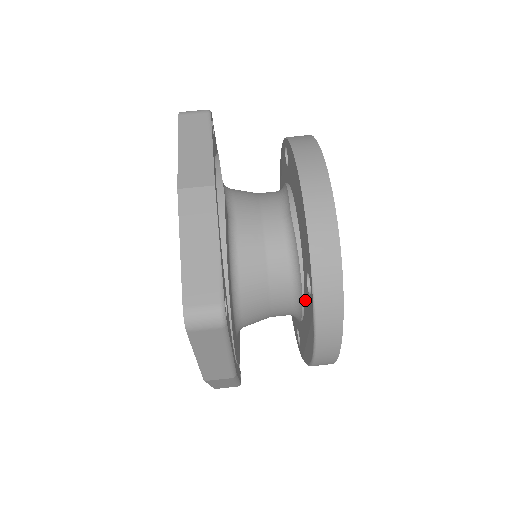
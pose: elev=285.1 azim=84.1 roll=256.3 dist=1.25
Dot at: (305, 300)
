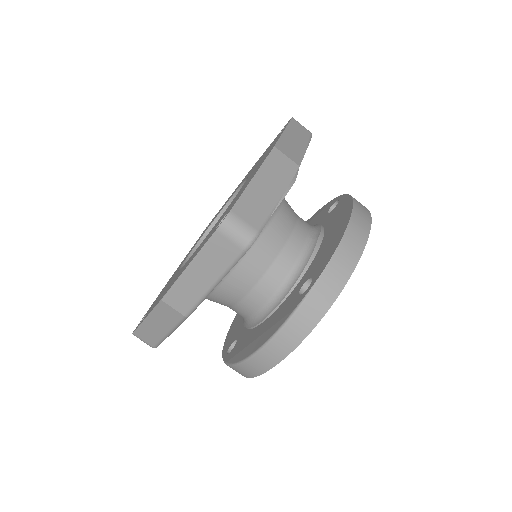
Dot at: (284, 303)
